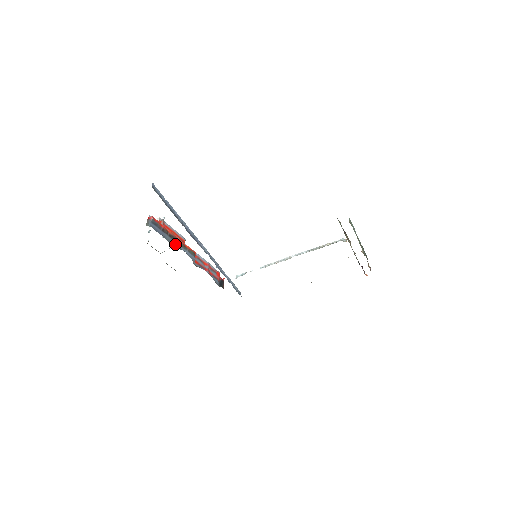
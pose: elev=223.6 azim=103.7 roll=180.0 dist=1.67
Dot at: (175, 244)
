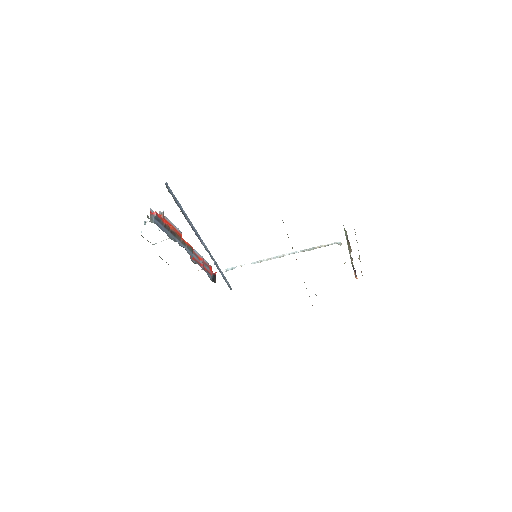
Dot at: (176, 241)
